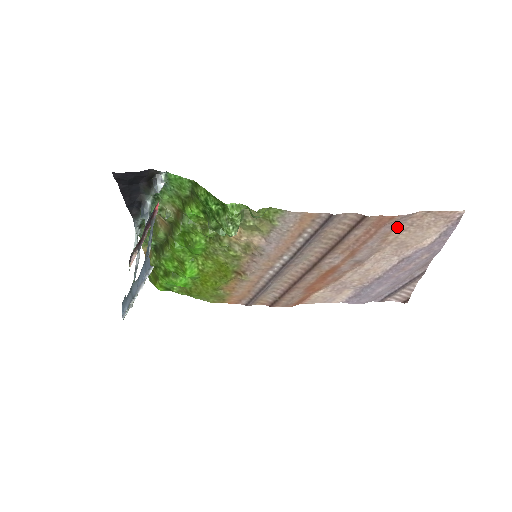
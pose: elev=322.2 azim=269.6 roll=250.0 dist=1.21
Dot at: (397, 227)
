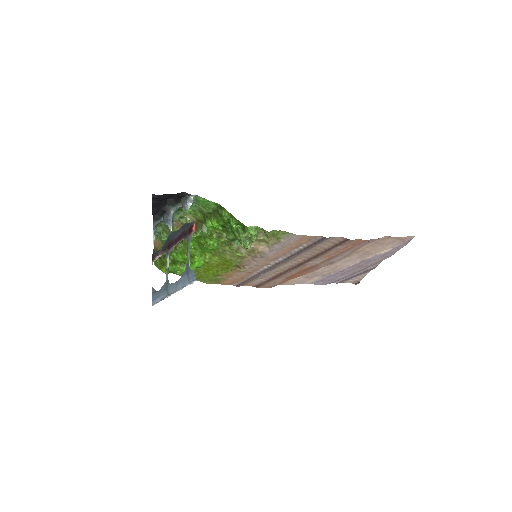
Dot at: (366, 244)
